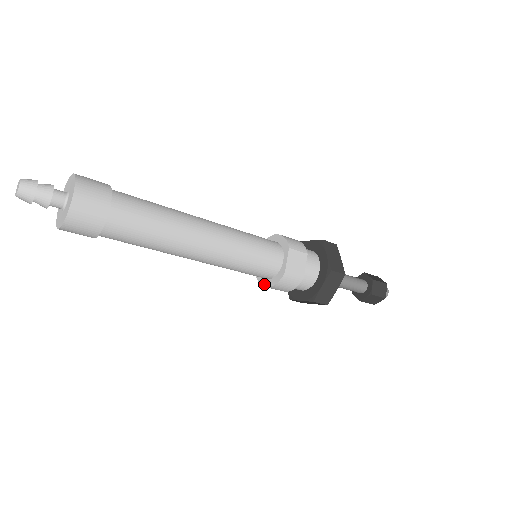
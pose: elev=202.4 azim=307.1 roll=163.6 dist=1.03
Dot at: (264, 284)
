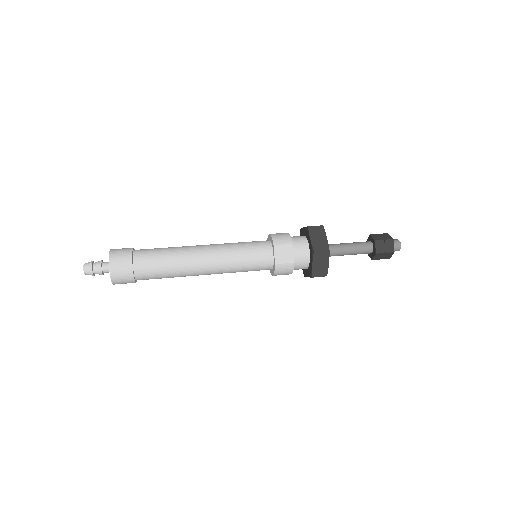
Dot at: (271, 273)
